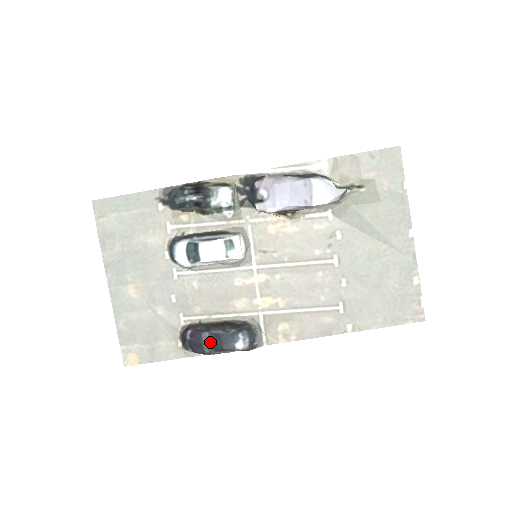
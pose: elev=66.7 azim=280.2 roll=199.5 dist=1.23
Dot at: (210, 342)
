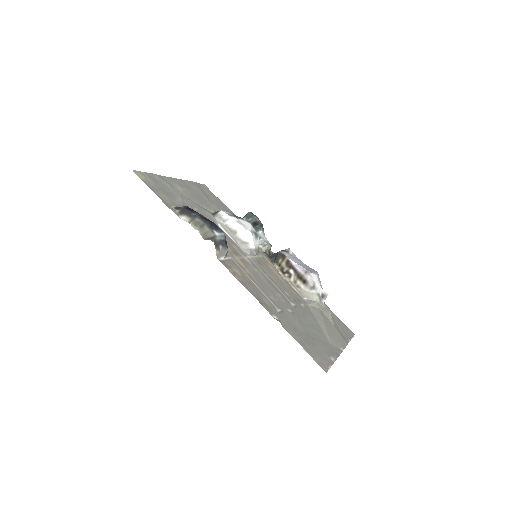
Dot at: (202, 216)
